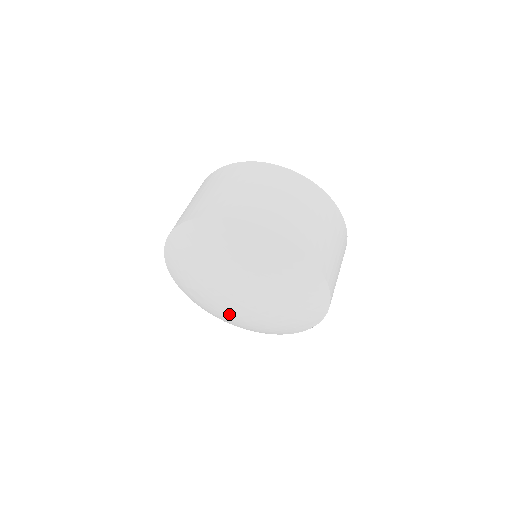
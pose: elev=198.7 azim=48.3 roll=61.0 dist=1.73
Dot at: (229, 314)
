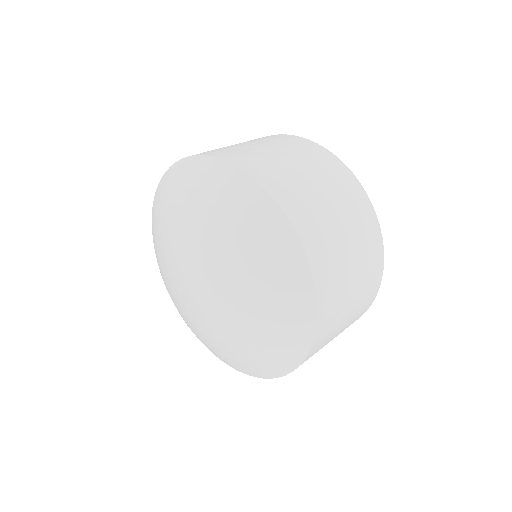
Dot at: (183, 301)
